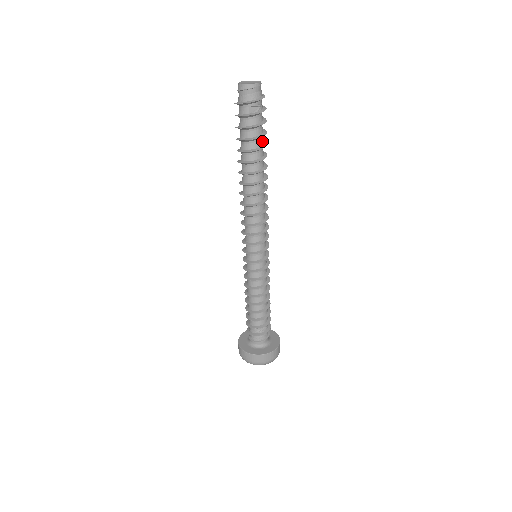
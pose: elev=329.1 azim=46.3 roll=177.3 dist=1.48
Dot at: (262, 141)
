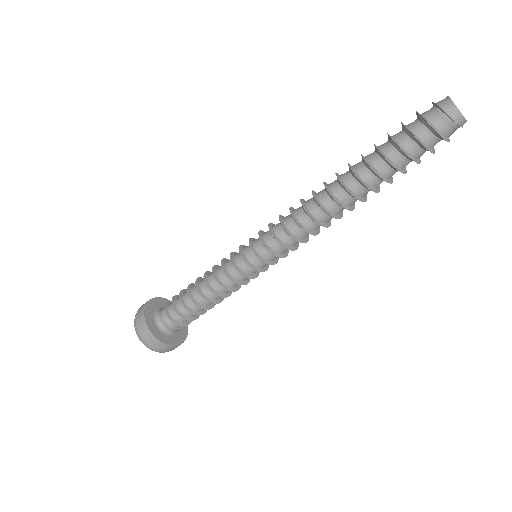
Dot at: occluded
